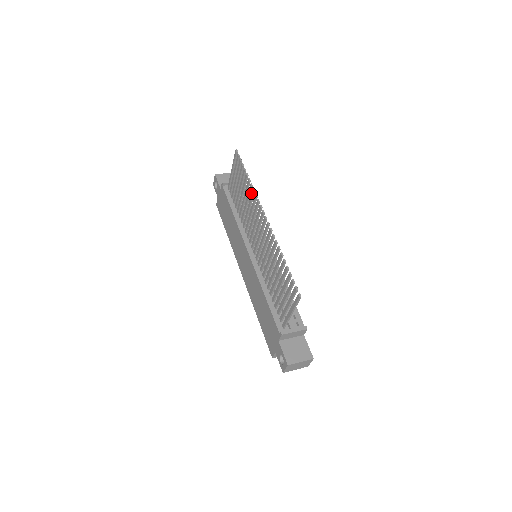
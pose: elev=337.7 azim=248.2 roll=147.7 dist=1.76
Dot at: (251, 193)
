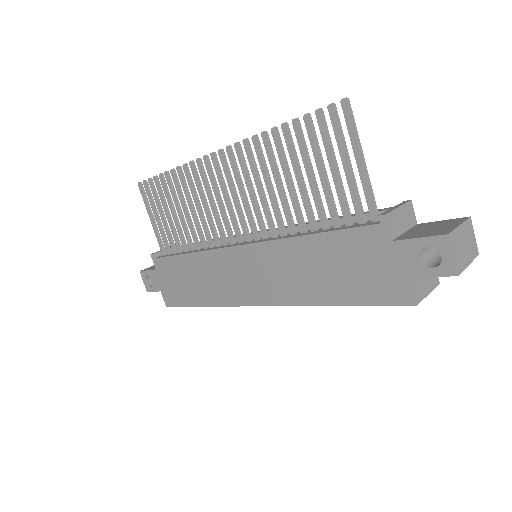
Dot at: (185, 175)
